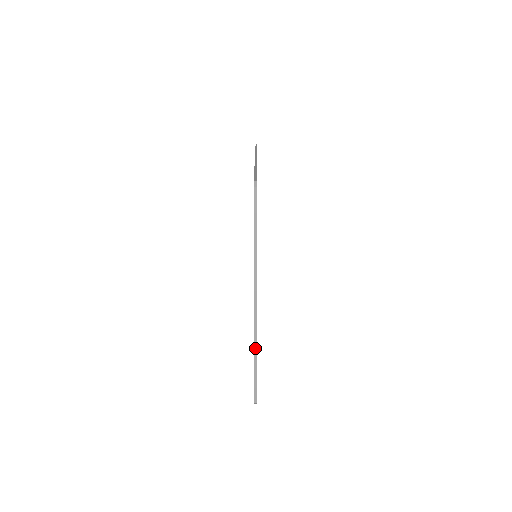
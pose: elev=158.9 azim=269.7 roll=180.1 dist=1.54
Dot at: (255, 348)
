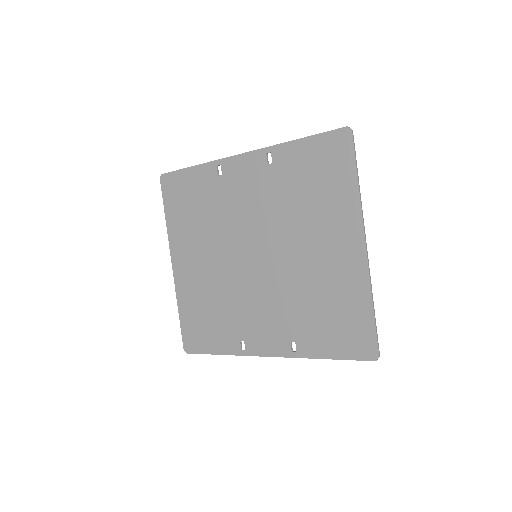
Dot at: occluded
